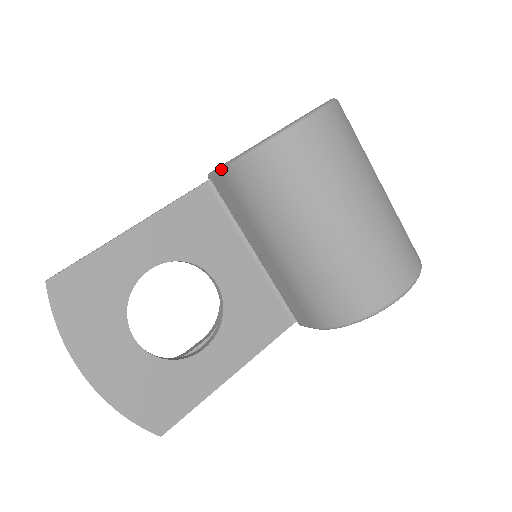
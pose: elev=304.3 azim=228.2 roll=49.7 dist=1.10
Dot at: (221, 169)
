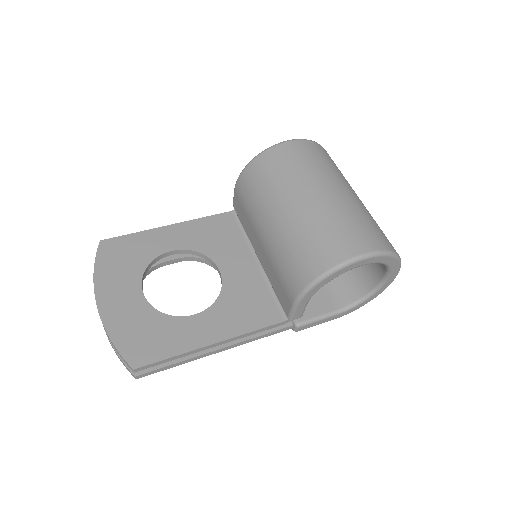
Dot at: (234, 188)
